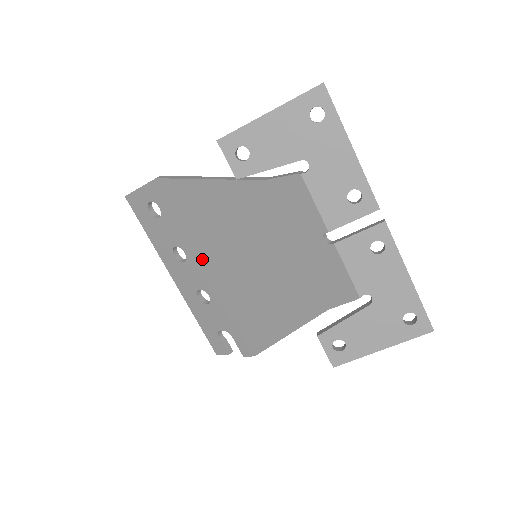
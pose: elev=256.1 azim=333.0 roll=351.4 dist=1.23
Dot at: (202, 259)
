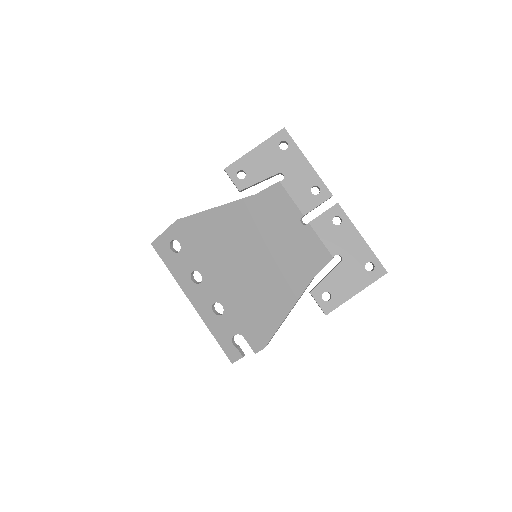
Dot at: (215, 274)
